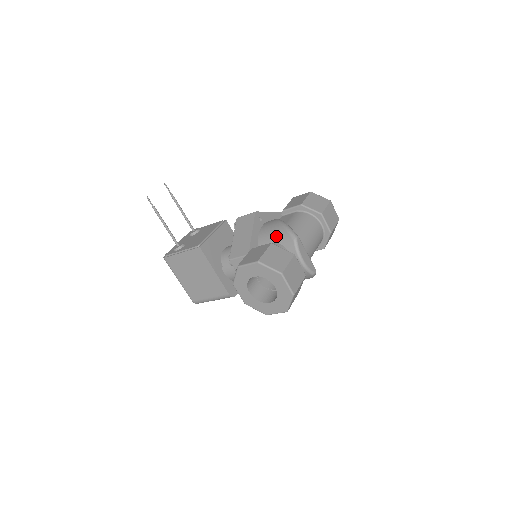
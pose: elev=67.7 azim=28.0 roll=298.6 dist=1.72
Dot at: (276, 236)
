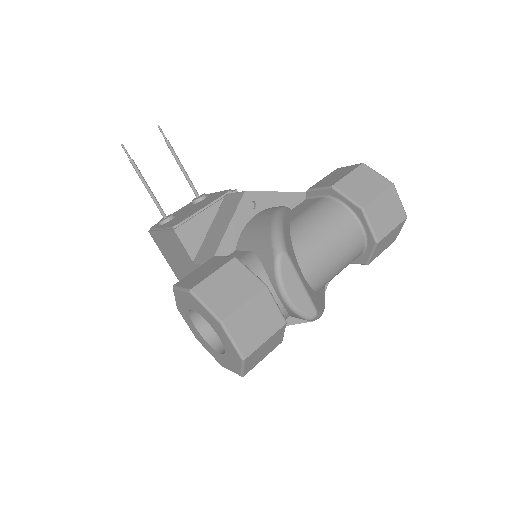
Dot at: (257, 242)
